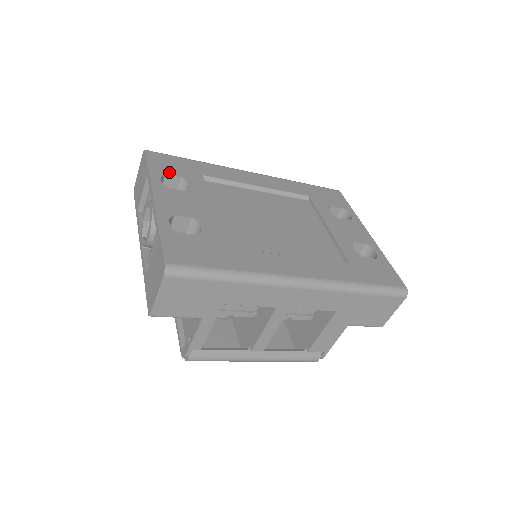
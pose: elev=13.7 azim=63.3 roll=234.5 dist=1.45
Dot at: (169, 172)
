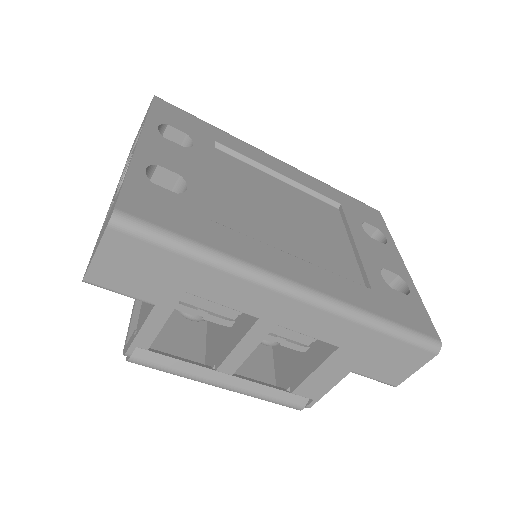
Dot at: (173, 124)
